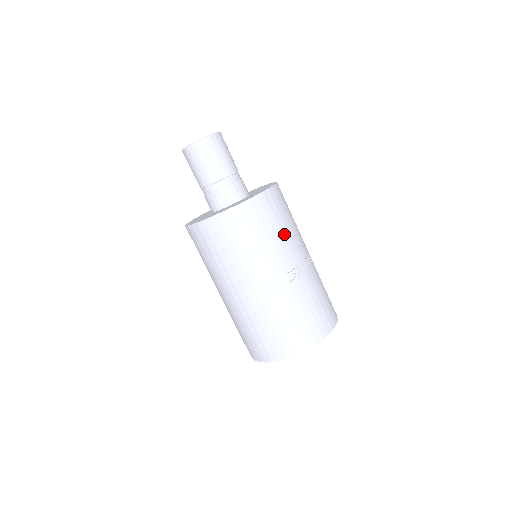
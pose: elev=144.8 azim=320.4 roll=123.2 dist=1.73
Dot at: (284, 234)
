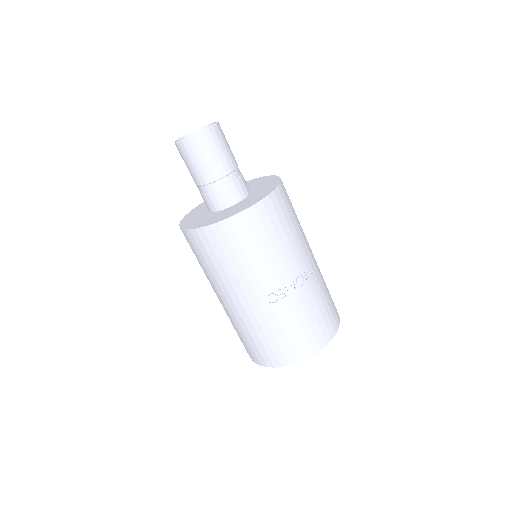
Dot at: (270, 254)
